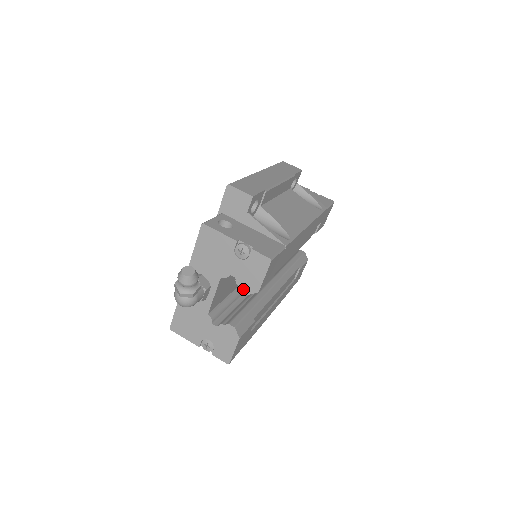
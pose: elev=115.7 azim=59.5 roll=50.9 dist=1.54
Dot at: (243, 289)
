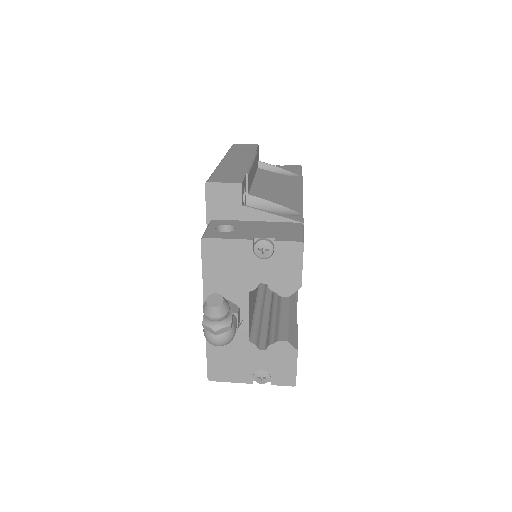
Dot at: (281, 292)
